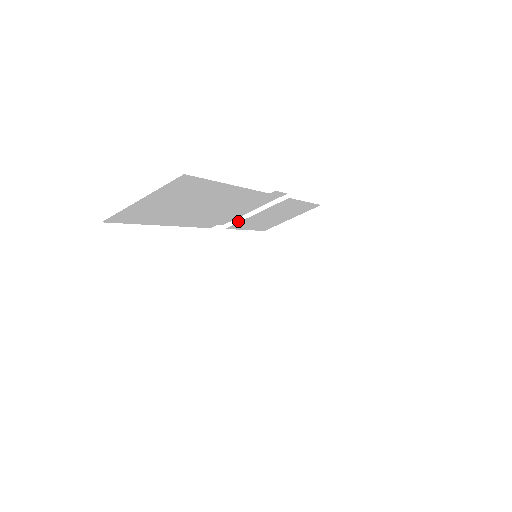
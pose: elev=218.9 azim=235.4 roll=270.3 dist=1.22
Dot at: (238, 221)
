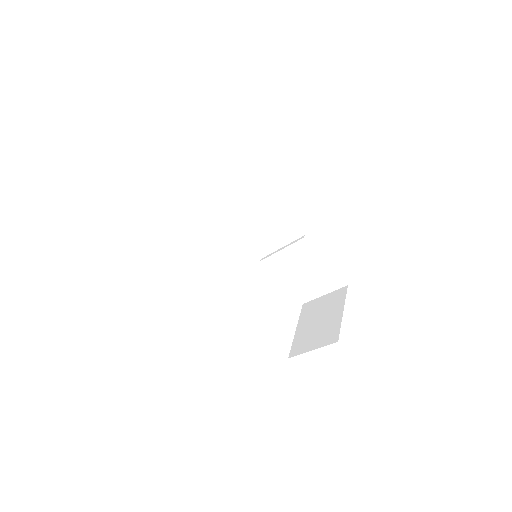
Dot at: (269, 255)
